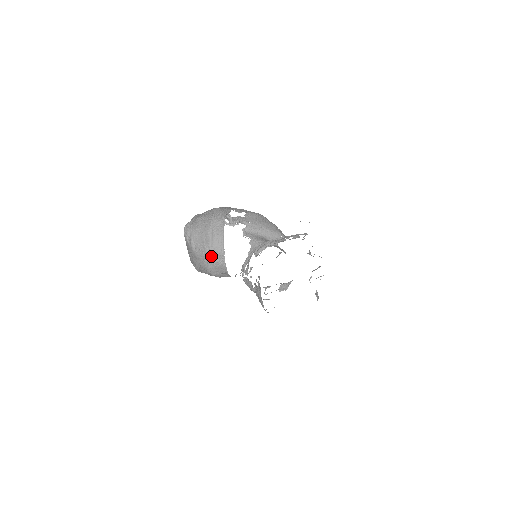
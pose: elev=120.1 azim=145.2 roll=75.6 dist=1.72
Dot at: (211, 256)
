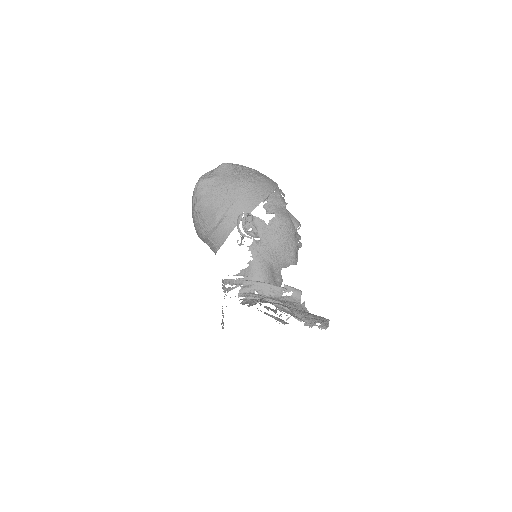
Dot at: (205, 238)
